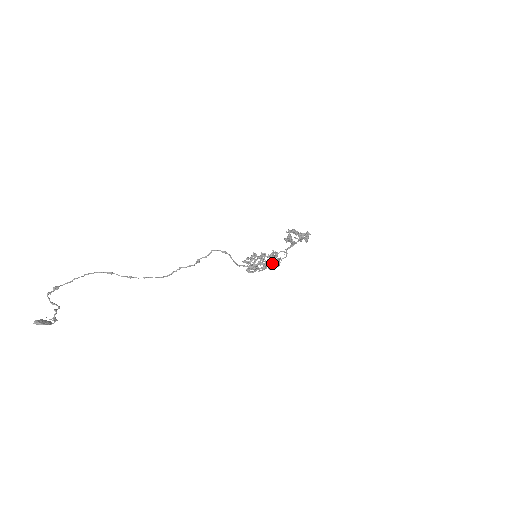
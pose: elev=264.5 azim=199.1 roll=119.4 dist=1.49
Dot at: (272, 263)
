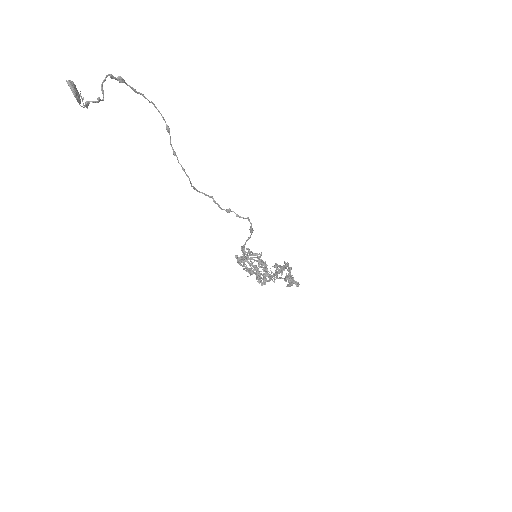
Dot at: (258, 275)
